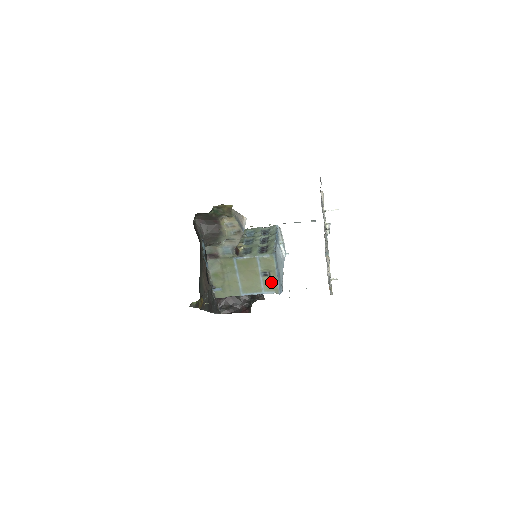
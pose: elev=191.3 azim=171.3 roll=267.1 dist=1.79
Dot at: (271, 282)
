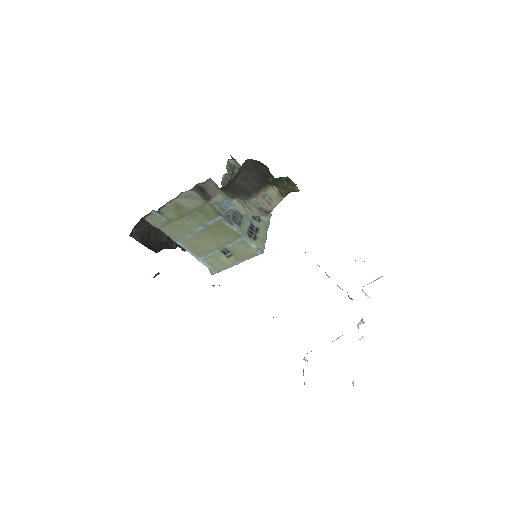
Dot at: (221, 262)
